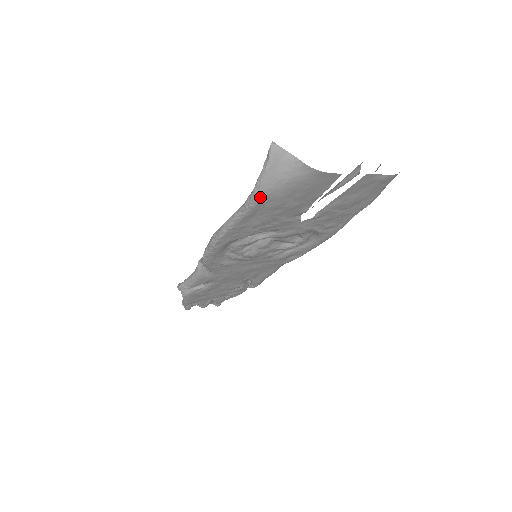
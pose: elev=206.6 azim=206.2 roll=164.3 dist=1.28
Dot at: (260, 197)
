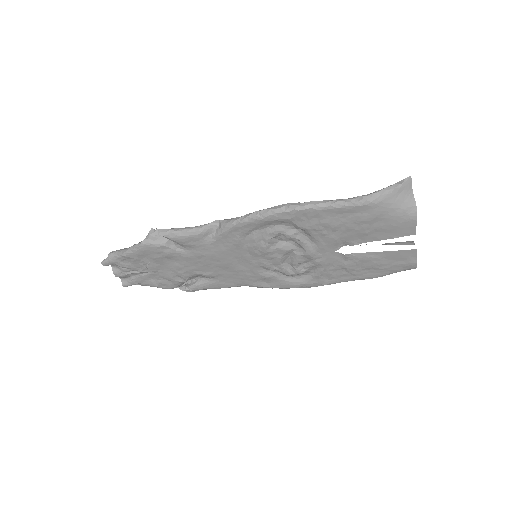
Dot at: (371, 202)
